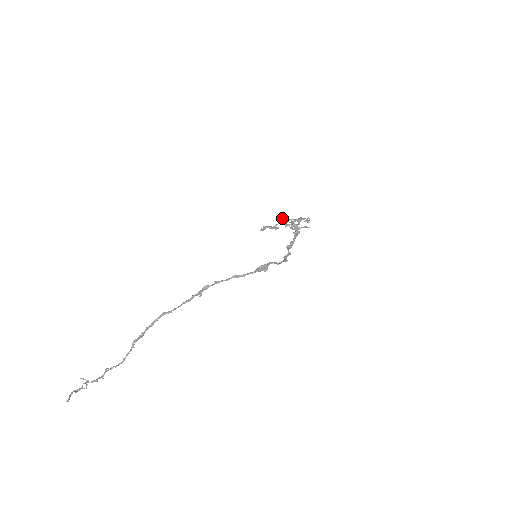
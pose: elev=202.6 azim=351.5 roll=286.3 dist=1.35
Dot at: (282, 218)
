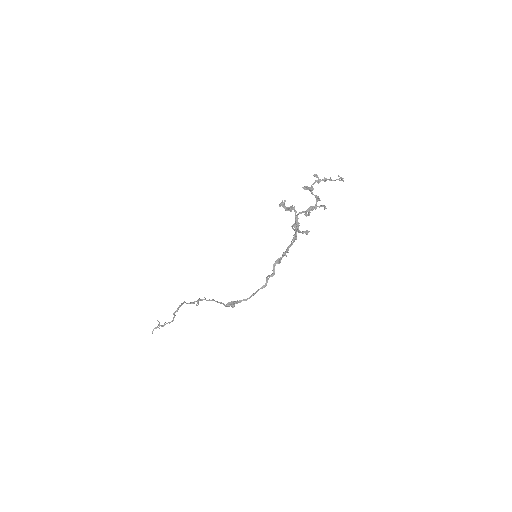
Dot at: (304, 189)
